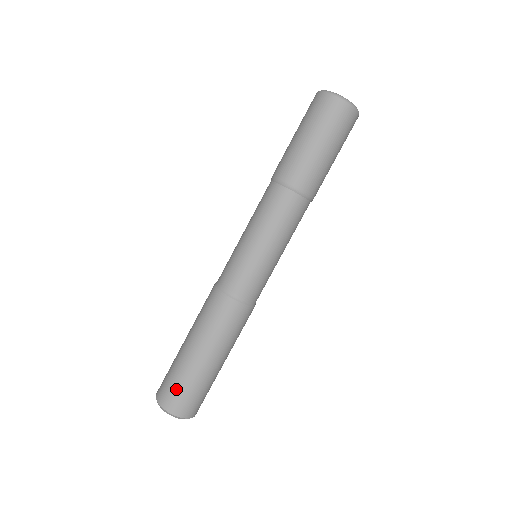
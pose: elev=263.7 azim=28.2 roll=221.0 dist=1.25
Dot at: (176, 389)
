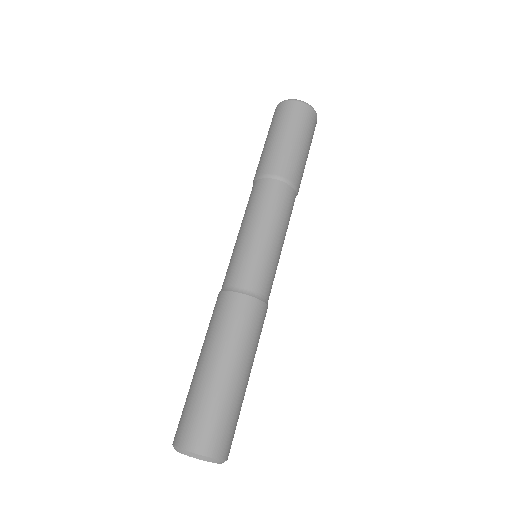
Dot at: (217, 424)
